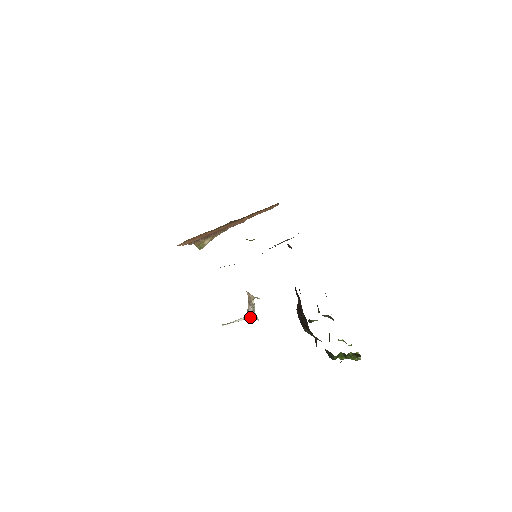
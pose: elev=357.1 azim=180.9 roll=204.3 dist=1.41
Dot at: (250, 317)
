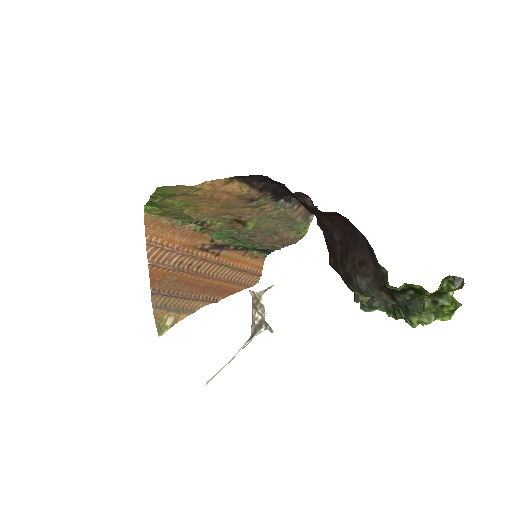
Dot at: (258, 330)
